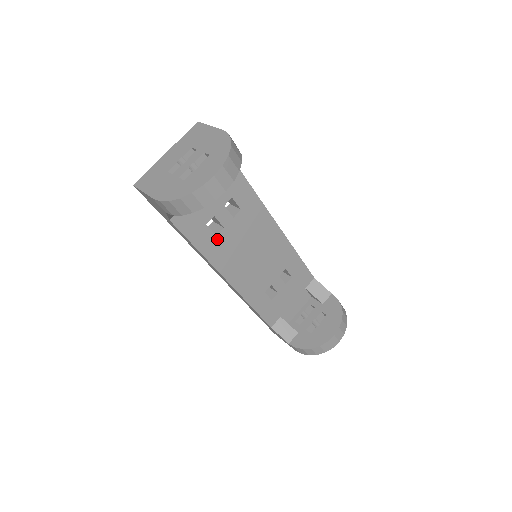
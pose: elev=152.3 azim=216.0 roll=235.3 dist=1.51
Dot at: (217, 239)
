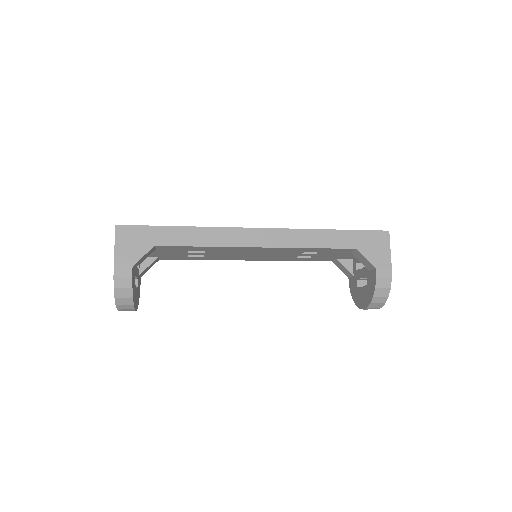
Dot at: (207, 257)
